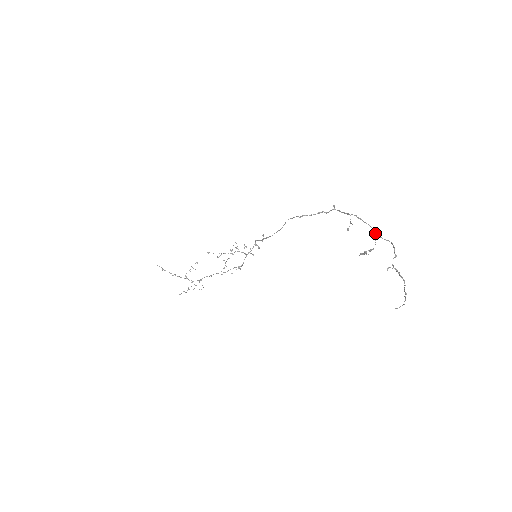
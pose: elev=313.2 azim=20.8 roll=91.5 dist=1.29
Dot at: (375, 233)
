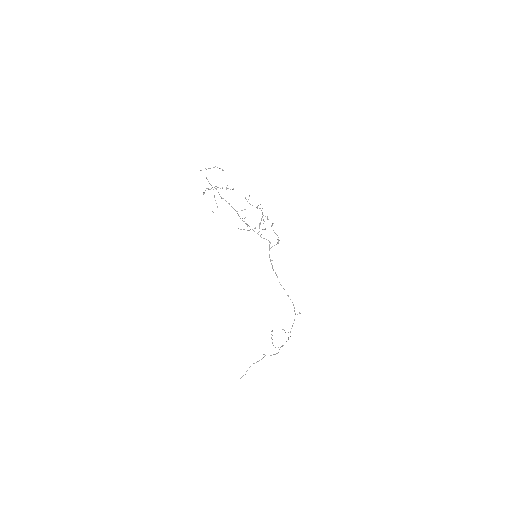
Dot at: occluded
